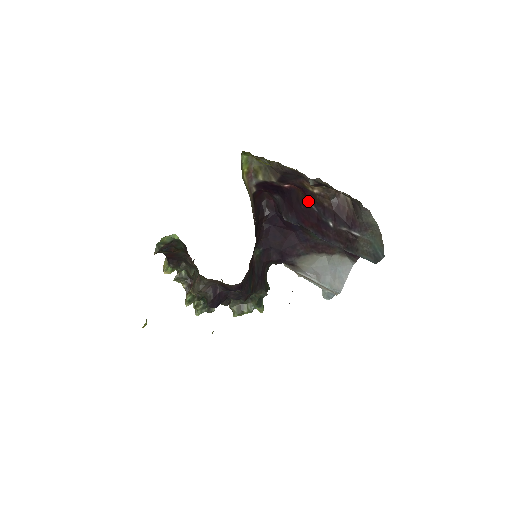
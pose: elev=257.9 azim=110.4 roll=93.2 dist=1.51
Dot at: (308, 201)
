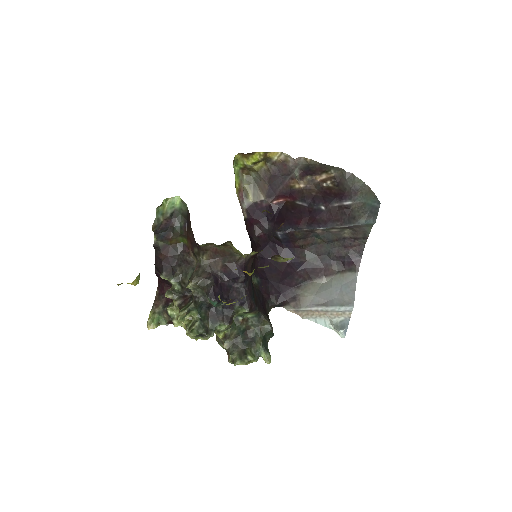
Dot at: (297, 203)
